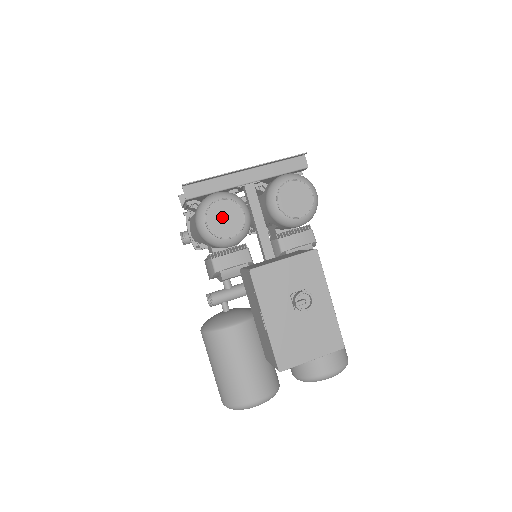
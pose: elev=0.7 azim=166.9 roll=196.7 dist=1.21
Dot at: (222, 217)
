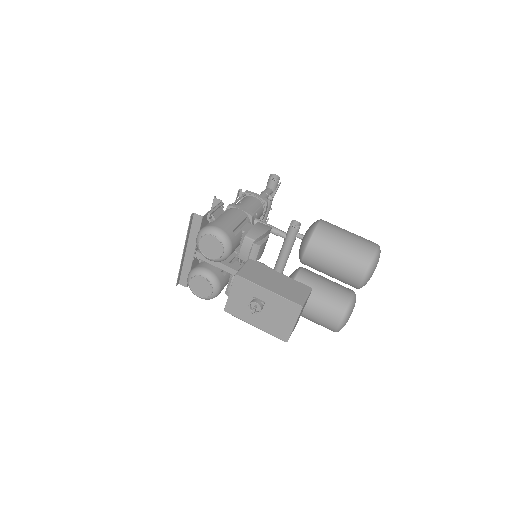
Dot at: (199, 287)
